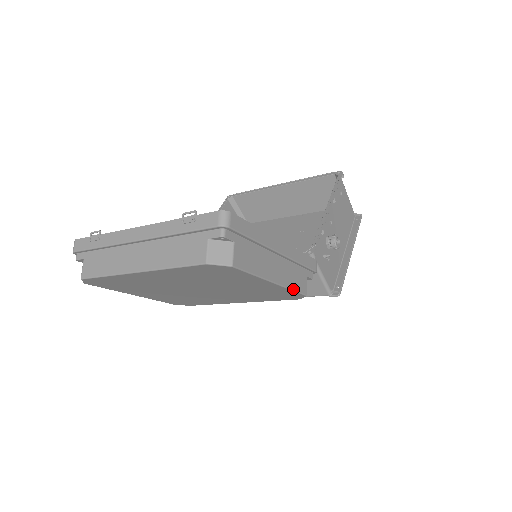
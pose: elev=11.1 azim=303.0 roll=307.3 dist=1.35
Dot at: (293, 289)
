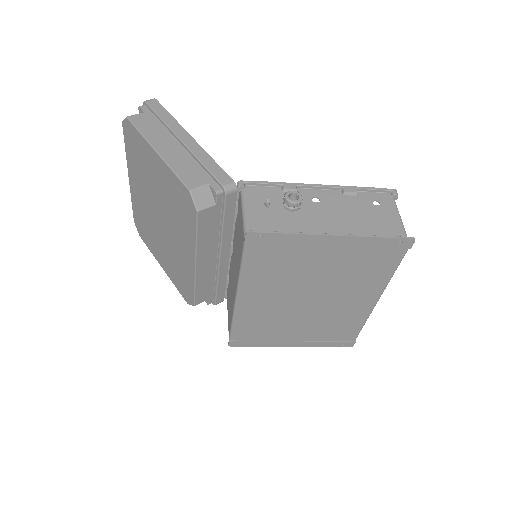
Dot at: (175, 171)
